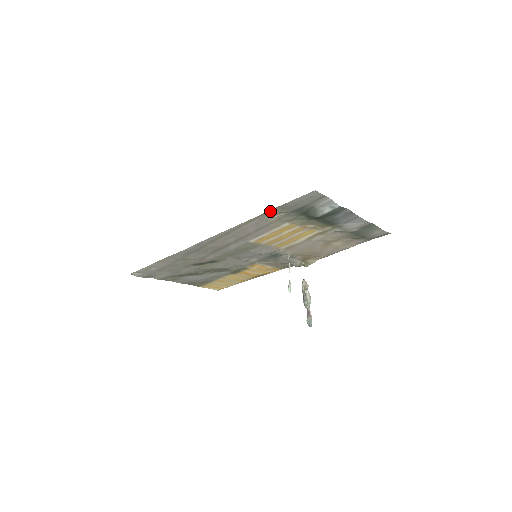
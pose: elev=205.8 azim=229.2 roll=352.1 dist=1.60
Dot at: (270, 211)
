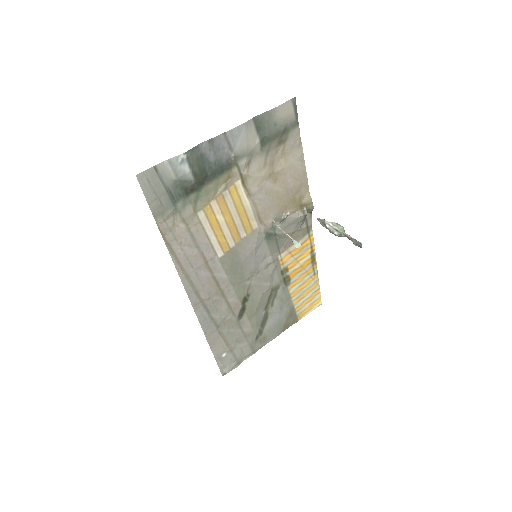
Dot at: (160, 227)
